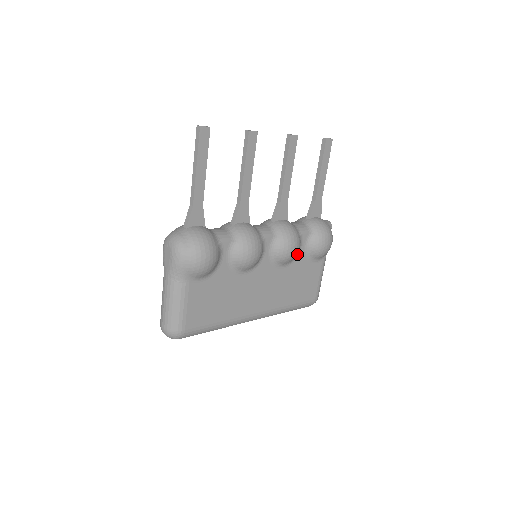
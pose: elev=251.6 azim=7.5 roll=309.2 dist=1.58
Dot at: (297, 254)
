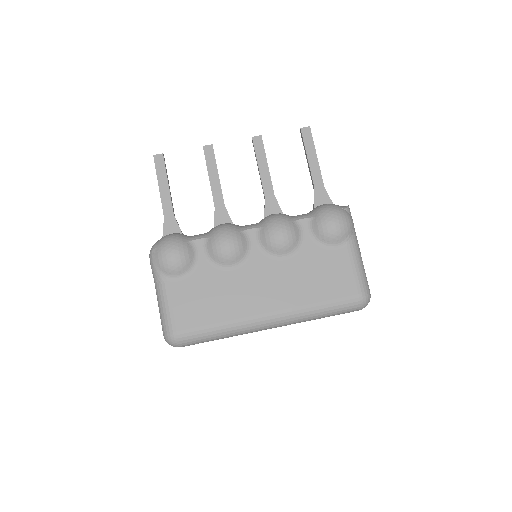
Dot at: (300, 242)
